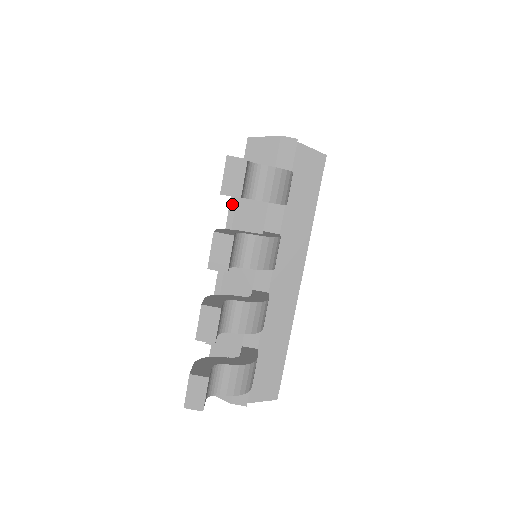
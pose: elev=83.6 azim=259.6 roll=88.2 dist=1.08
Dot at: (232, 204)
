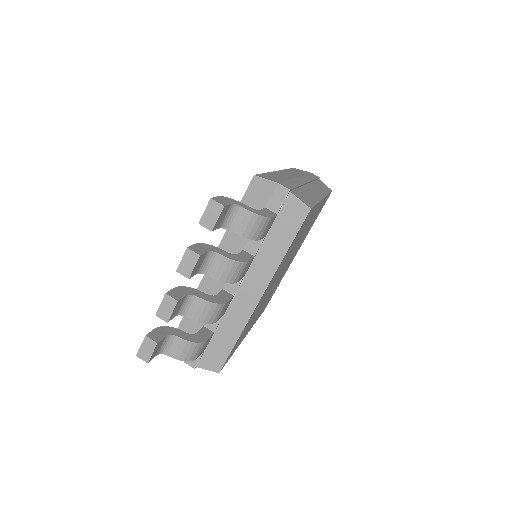
Dot at: occluded
